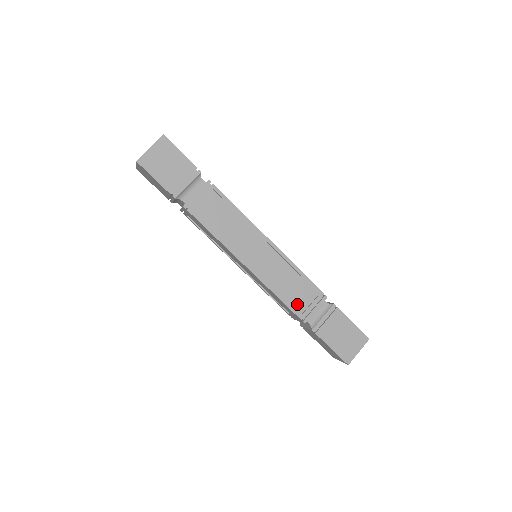
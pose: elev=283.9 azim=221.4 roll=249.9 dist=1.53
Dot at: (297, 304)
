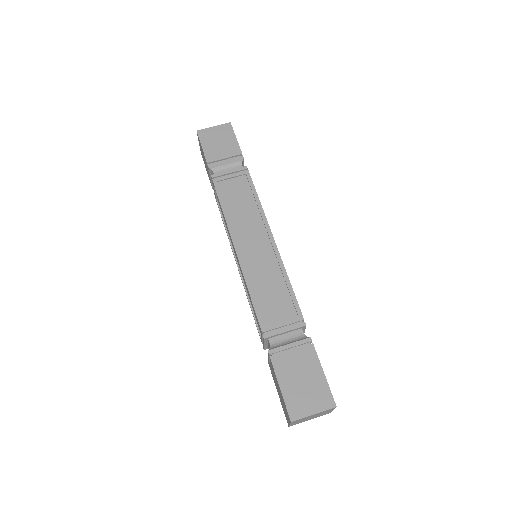
Dot at: (267, 314)
